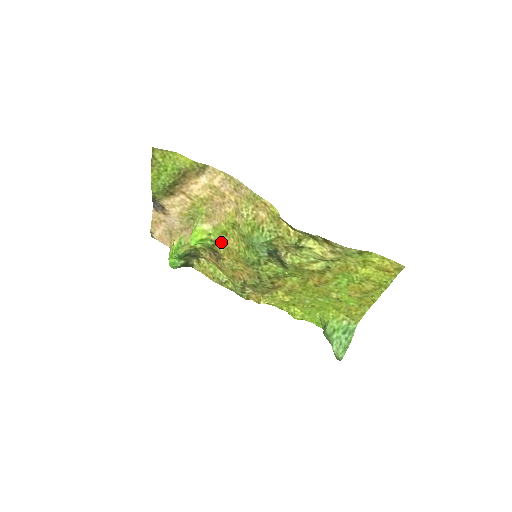
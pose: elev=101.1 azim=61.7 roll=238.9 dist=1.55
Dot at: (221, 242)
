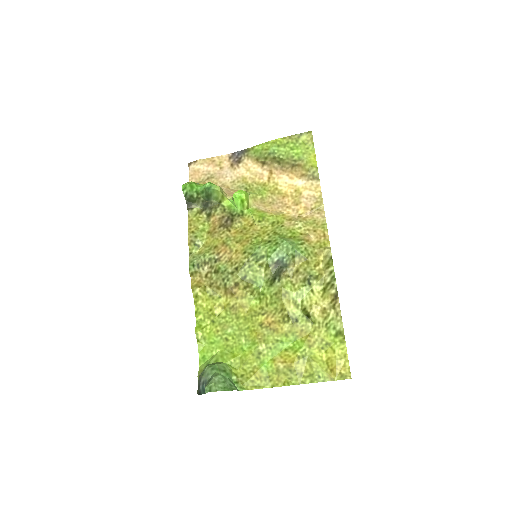
Dot at: (247, 220)
